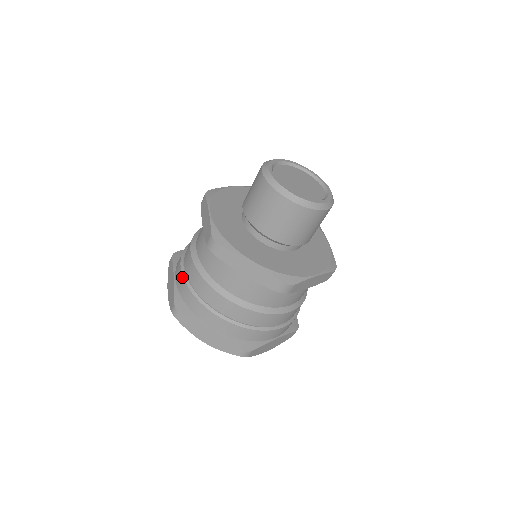
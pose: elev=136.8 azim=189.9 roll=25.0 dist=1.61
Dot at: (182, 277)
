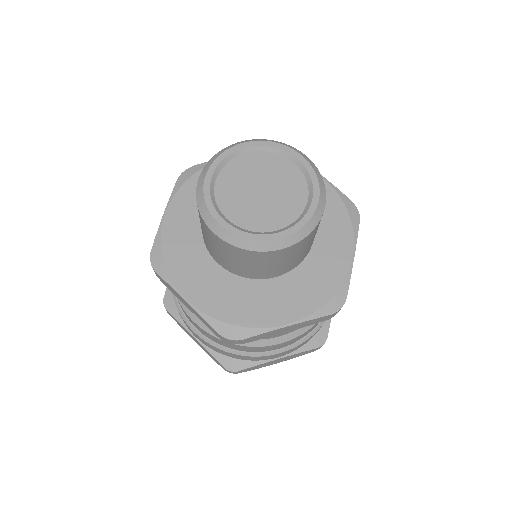
Dot at: (208, 344)
